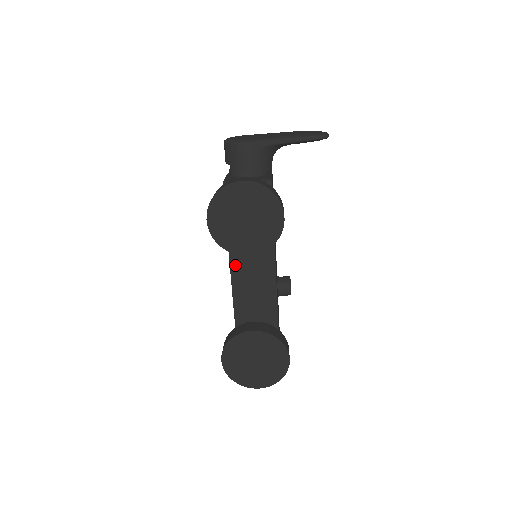
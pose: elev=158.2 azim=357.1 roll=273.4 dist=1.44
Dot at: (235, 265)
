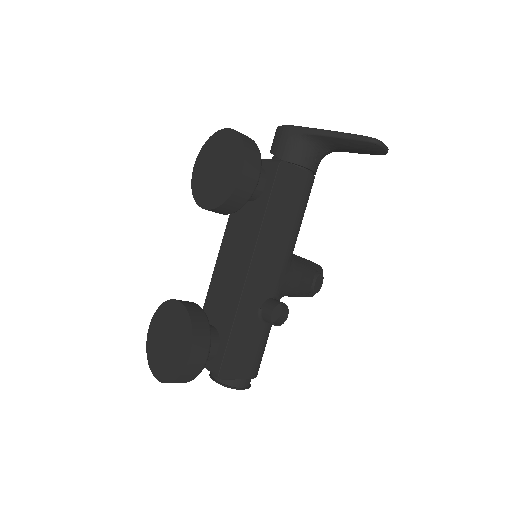
Dot at: (224, 247)
